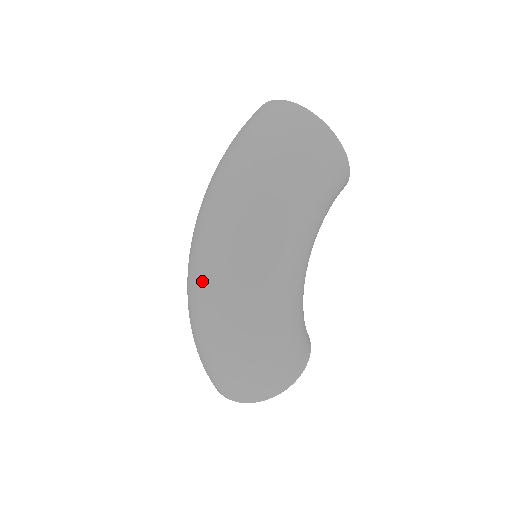
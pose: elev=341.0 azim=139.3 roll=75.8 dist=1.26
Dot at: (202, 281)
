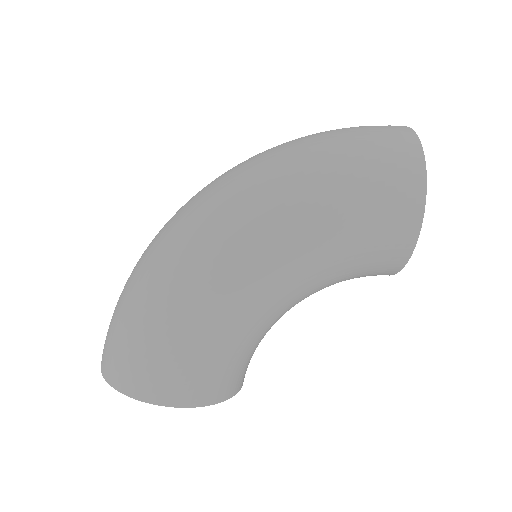
Dot at: (179, 210)
